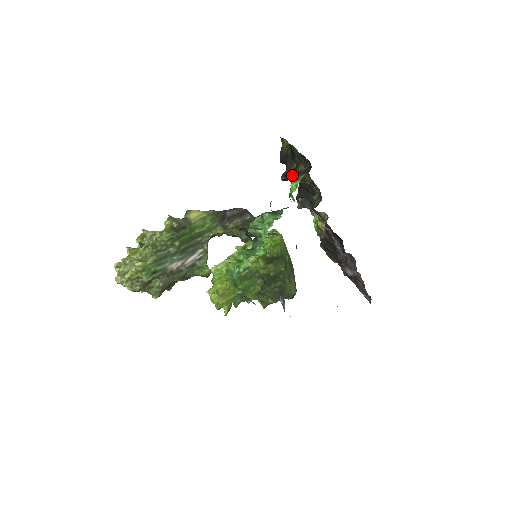
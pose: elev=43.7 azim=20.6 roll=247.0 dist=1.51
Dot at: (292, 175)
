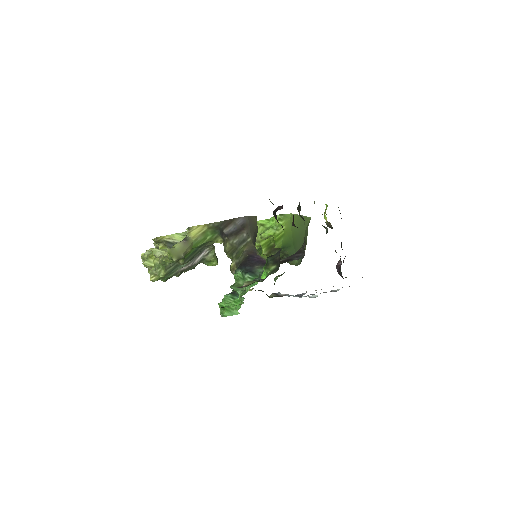
Dot at: occluded
